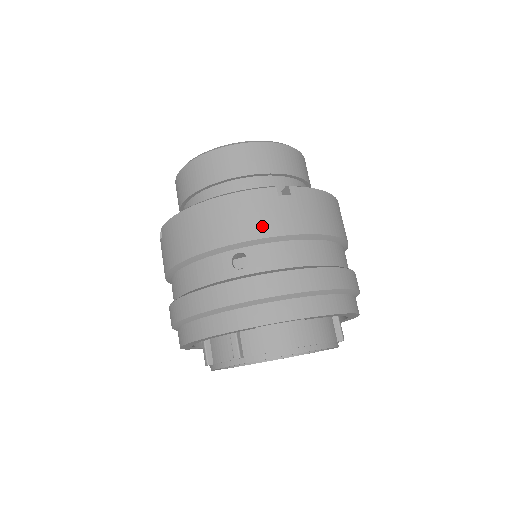
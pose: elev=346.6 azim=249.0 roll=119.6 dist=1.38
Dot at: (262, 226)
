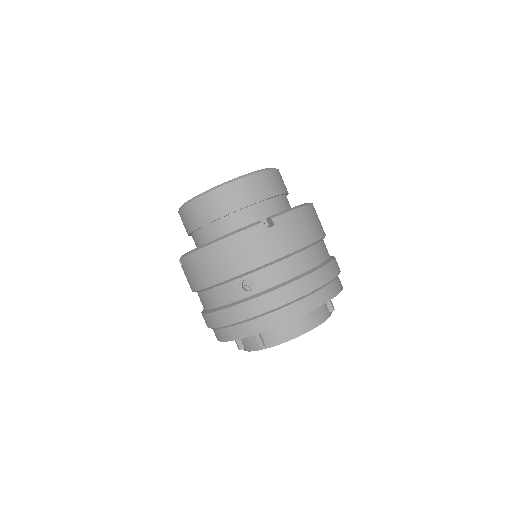
Dot at: (258, 257)
